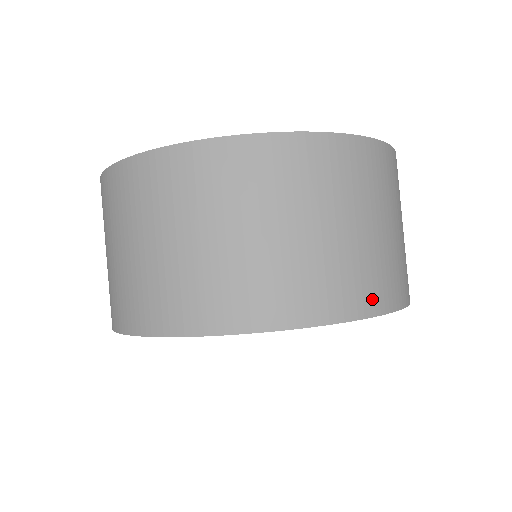
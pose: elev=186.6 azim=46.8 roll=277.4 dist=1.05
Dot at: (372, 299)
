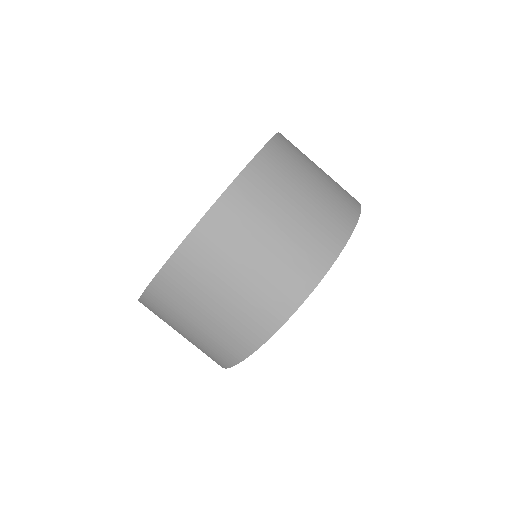
Dot at: (327, 251)
